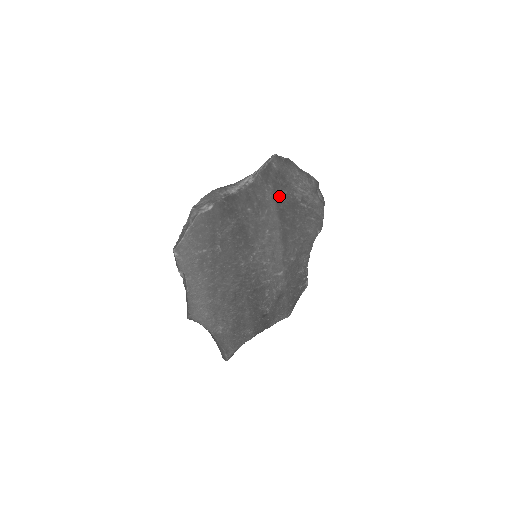
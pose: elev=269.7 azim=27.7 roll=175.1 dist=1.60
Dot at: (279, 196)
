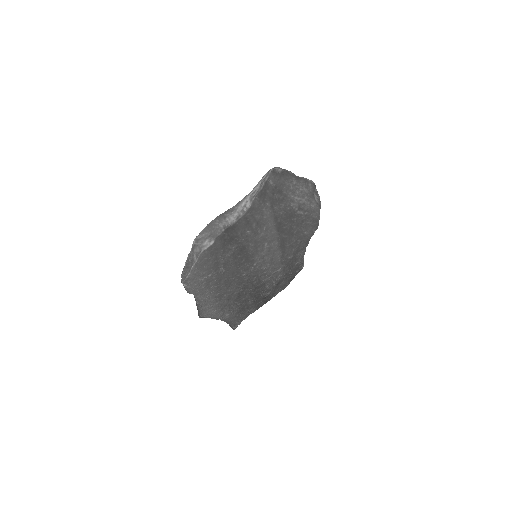
Dot at: (276, 211)
